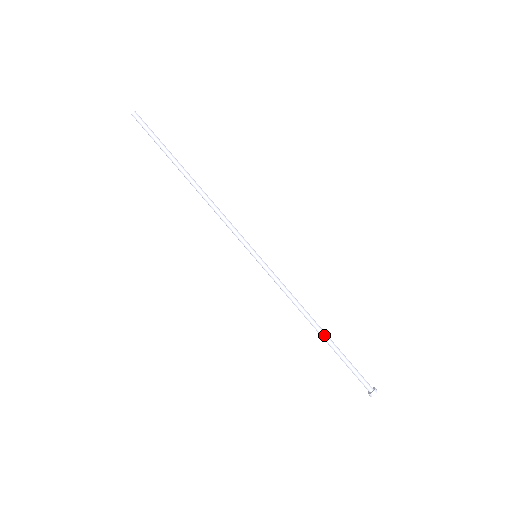
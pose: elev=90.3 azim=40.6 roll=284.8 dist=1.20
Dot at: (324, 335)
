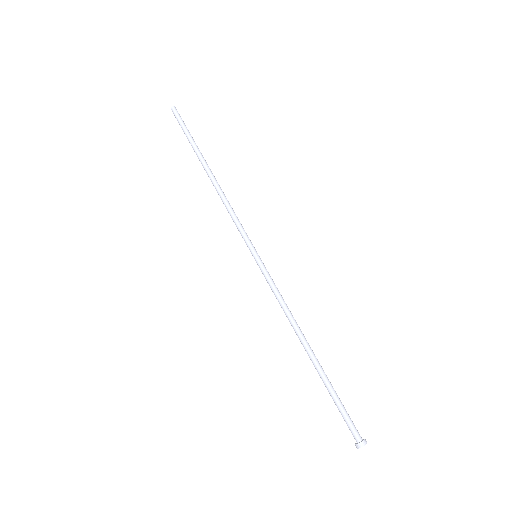
Dot at: (312, 358)
